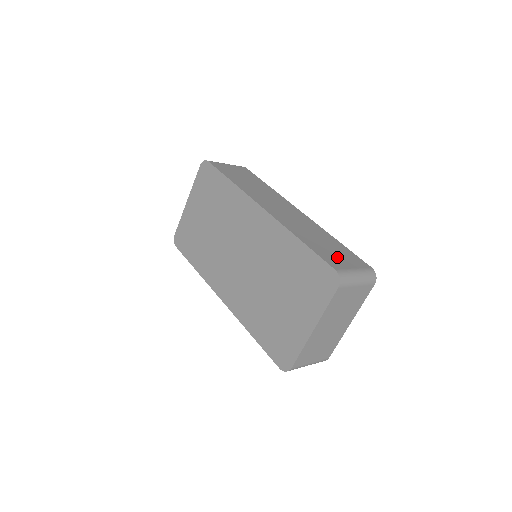
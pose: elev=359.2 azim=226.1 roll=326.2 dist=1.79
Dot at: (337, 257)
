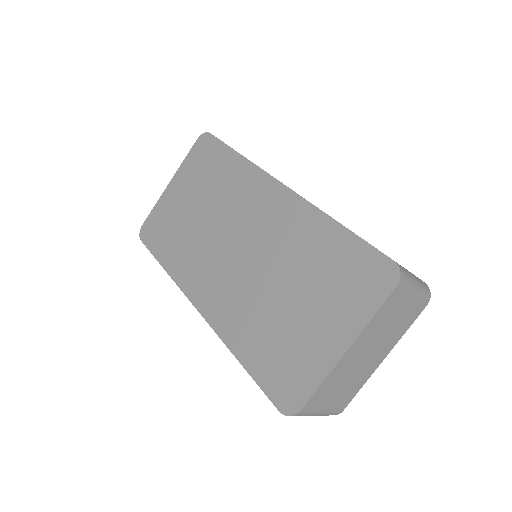
Dot at: occluded
